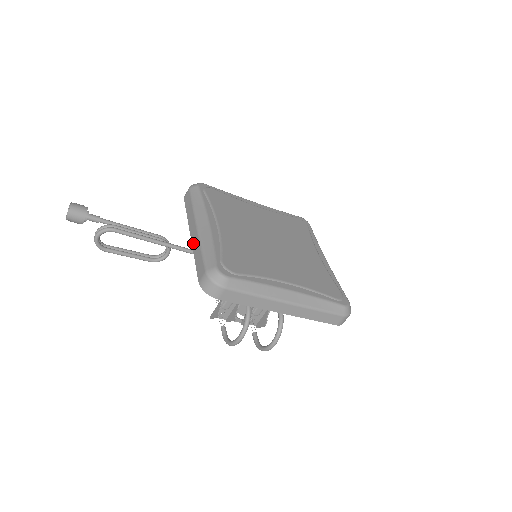
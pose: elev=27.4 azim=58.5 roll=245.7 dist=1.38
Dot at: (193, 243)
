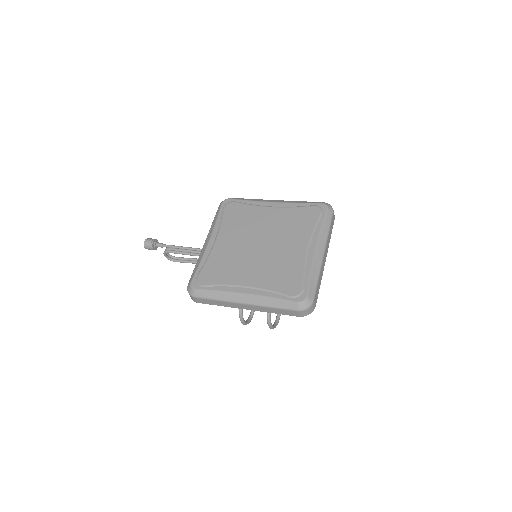
Dot at: occluded
